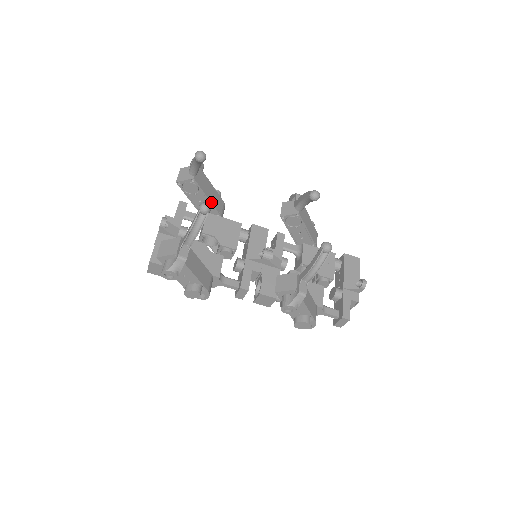
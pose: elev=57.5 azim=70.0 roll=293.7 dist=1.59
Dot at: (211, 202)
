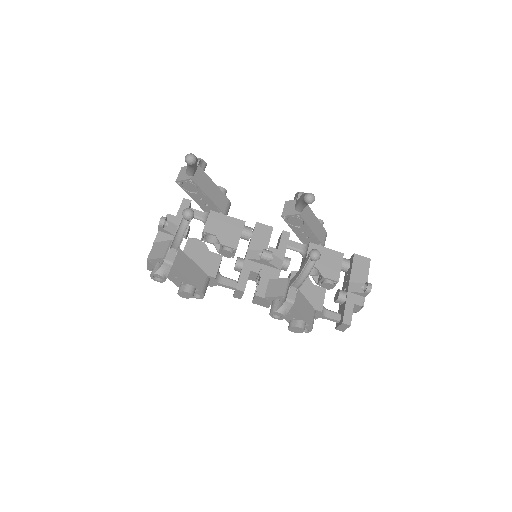
Dot at: (212, 201)
